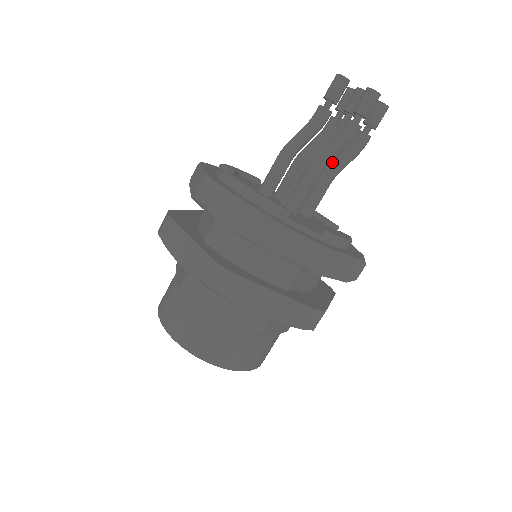
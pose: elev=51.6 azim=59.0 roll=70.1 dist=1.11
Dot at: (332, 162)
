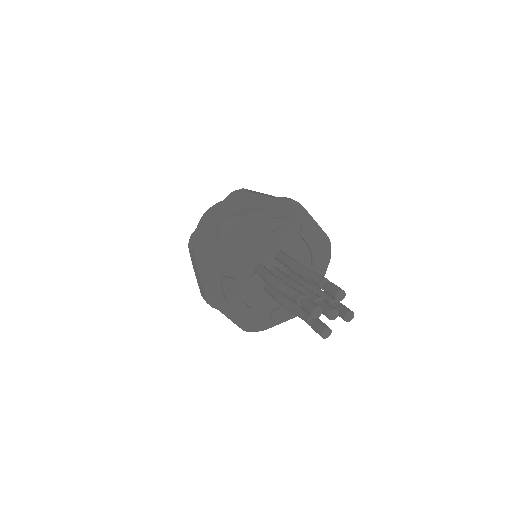
Dot at: occluded
